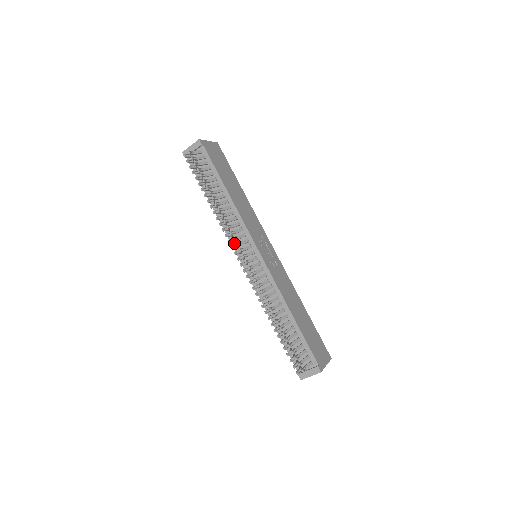
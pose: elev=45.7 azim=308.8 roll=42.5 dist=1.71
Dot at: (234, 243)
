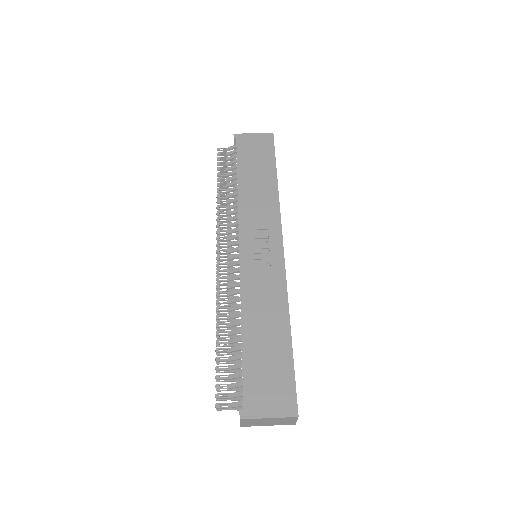
Dot at: occluded
